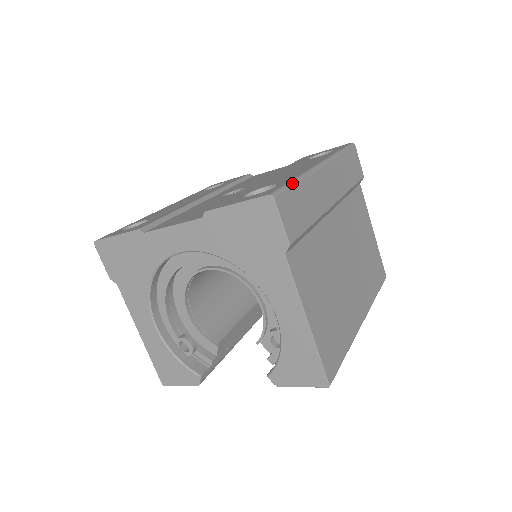
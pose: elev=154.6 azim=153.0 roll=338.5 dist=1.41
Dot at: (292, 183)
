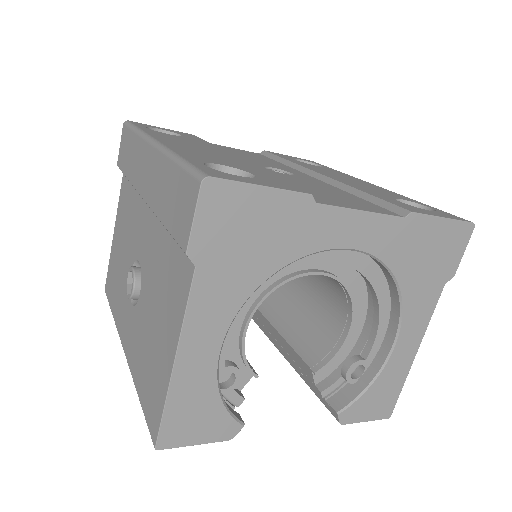
Dot at: occluded
